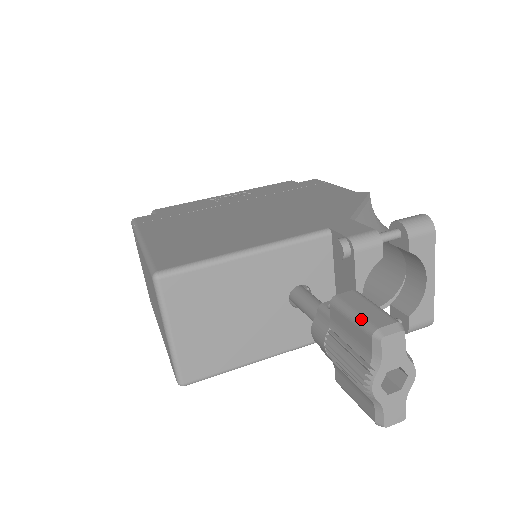
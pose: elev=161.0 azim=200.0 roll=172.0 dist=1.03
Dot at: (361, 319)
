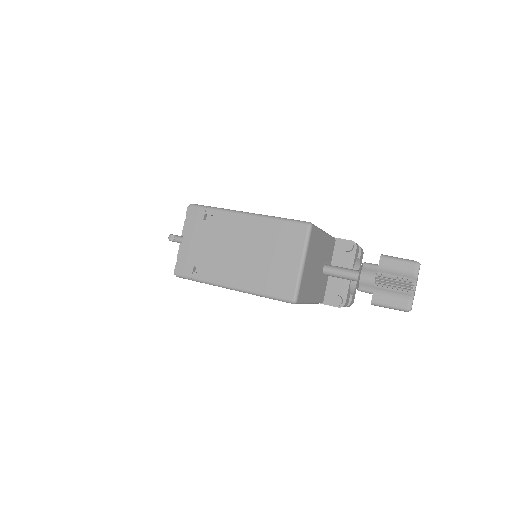
Dot at: (406, 259)
